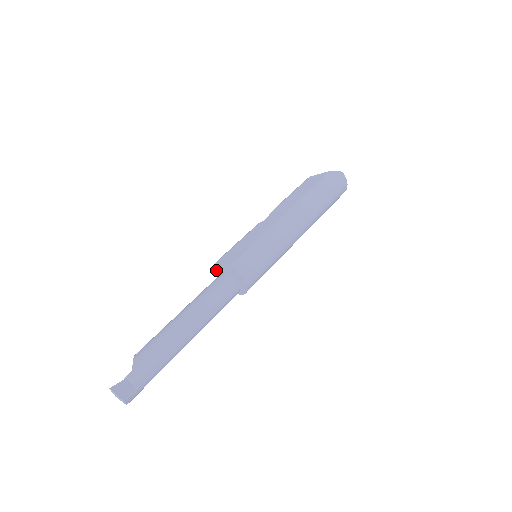
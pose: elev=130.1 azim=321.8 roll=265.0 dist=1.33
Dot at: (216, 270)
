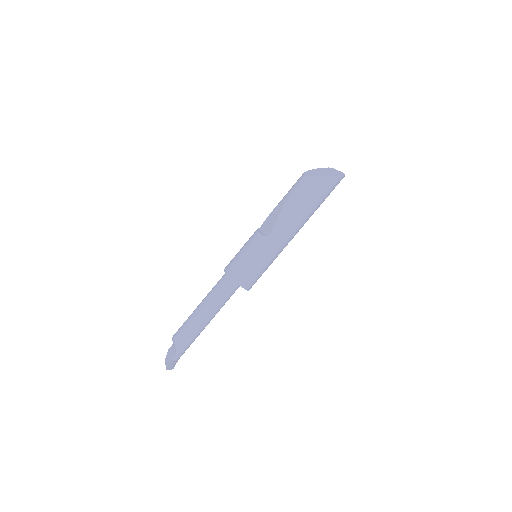
Dot at: (225, 272)
